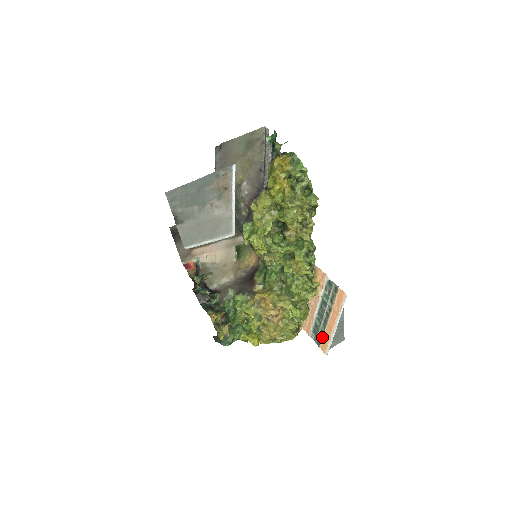
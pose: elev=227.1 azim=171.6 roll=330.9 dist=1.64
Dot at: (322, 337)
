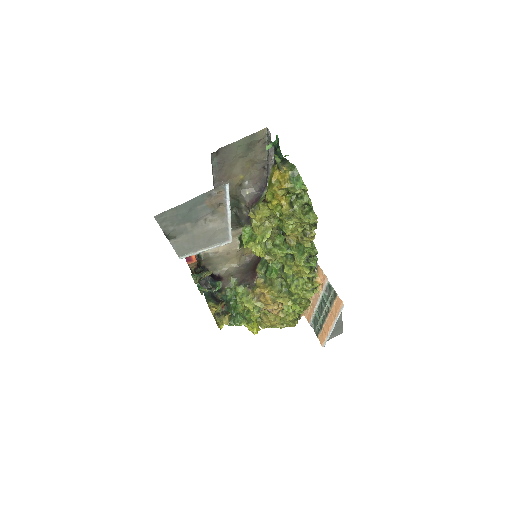
Dot at: (320, 330)
